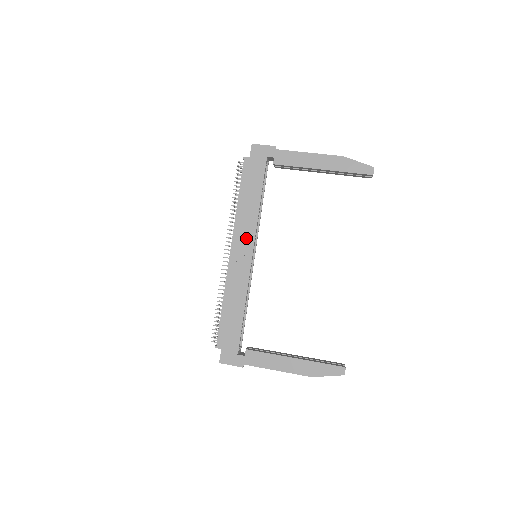
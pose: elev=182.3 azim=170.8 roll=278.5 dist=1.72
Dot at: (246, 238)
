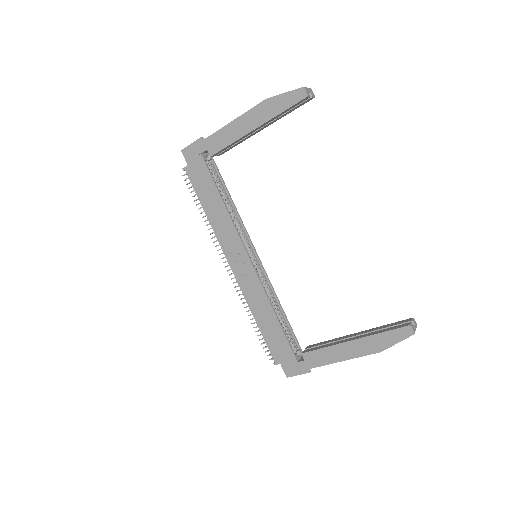
Dot at: (234, 246)
